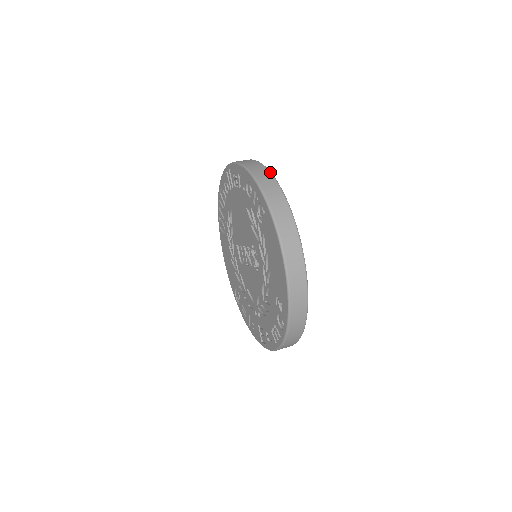
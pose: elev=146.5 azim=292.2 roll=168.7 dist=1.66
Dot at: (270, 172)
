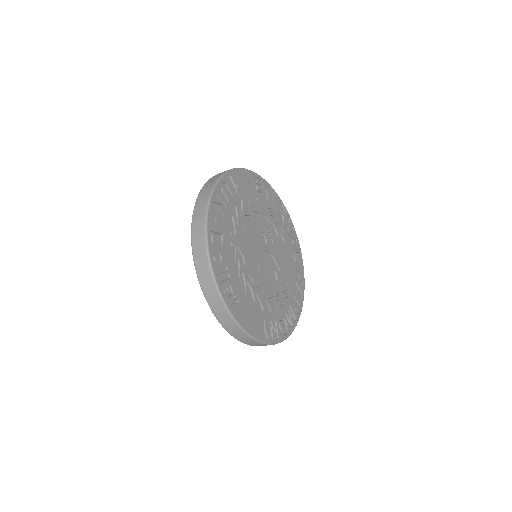
Dot at: occluded
